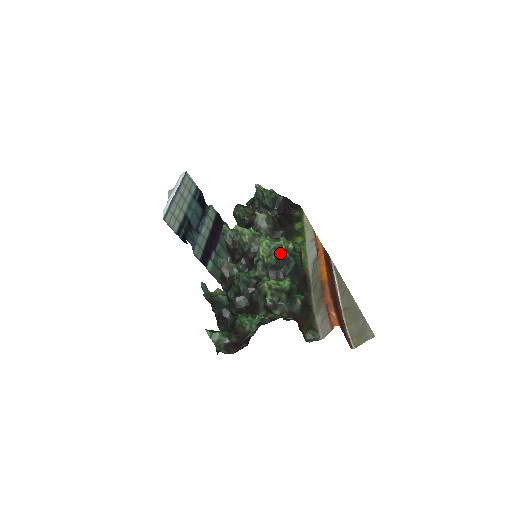
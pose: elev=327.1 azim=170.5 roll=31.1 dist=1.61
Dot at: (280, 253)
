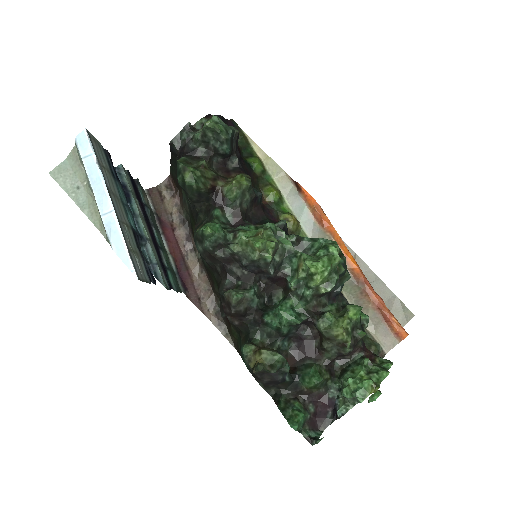
Dot at: (338, 273)
